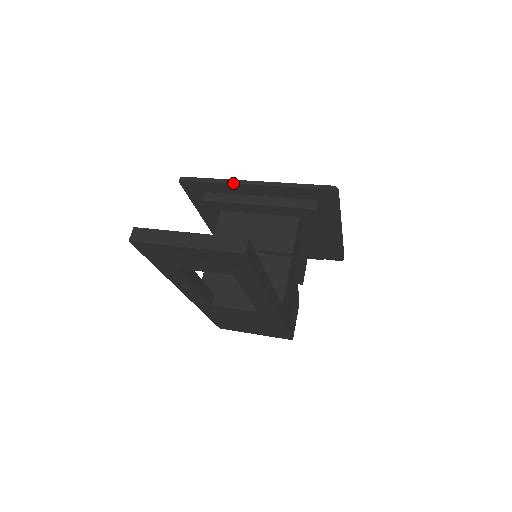
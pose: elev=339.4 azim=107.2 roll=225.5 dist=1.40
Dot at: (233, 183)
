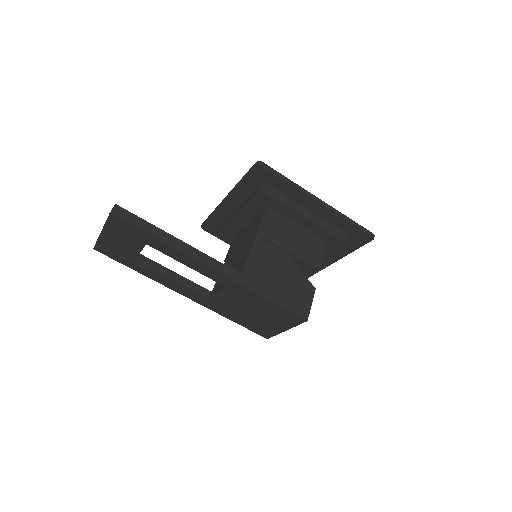
Dot at: (218, 207)
